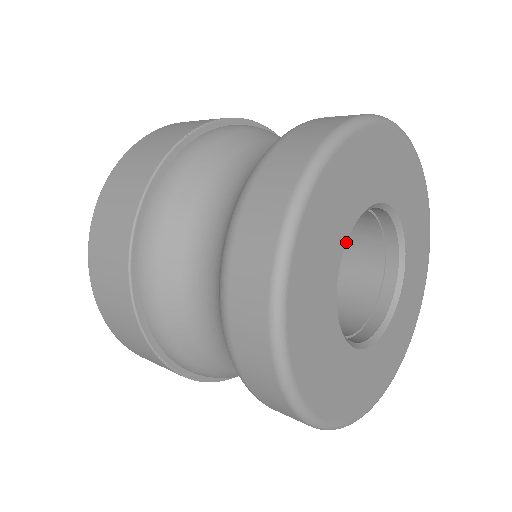
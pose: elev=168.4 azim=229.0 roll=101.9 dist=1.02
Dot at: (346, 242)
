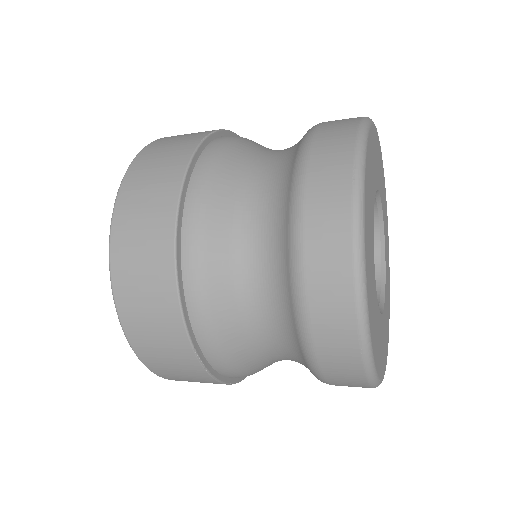
Dot at: (373, 216)
